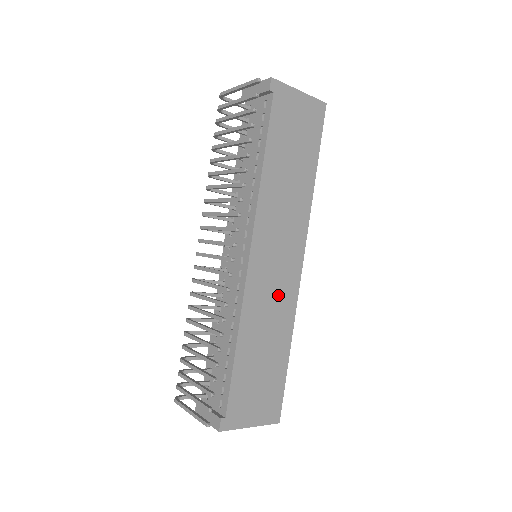
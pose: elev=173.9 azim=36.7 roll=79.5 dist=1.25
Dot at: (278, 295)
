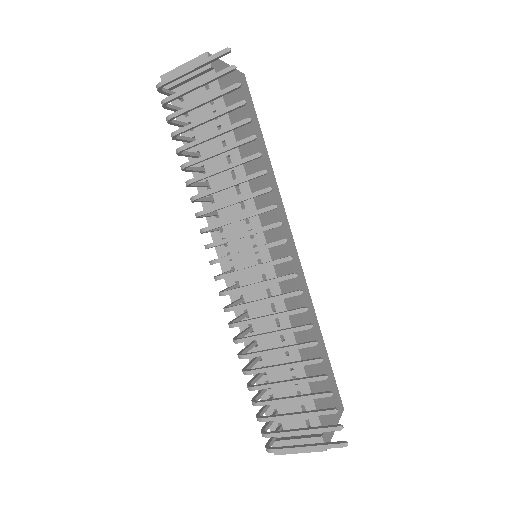
Dot at: (297, 284)
